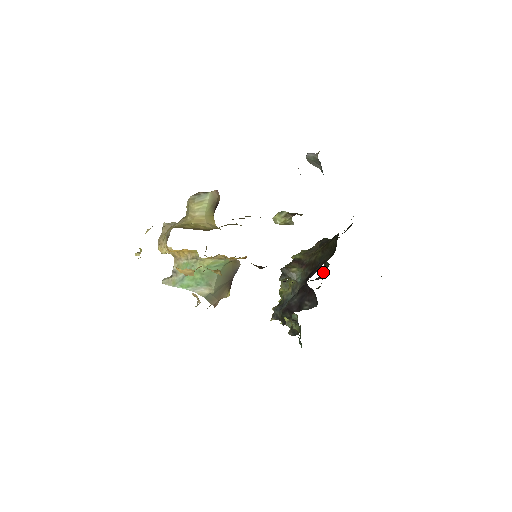
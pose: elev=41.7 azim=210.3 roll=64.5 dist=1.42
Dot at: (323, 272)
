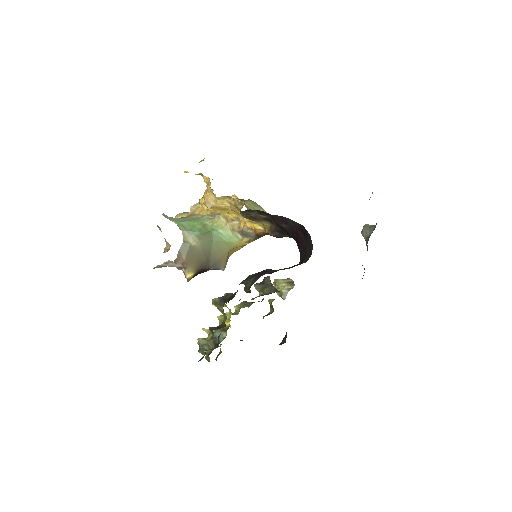
Dot at: occluded
